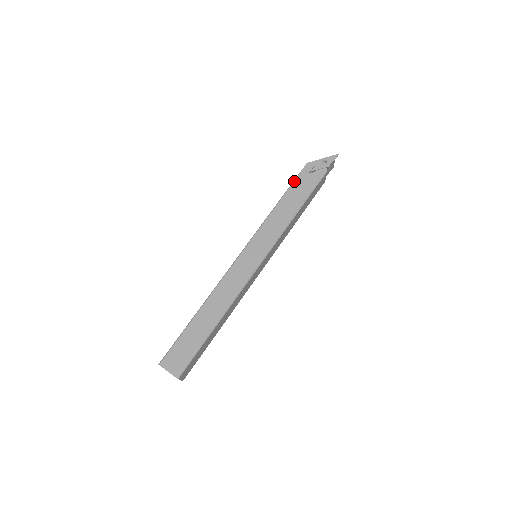
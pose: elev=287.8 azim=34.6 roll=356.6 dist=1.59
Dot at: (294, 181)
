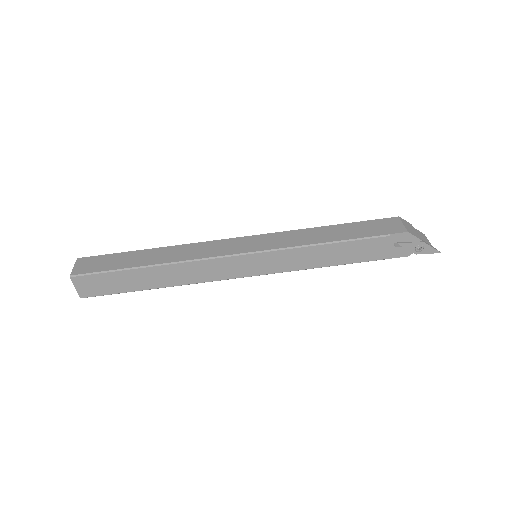
Dot at: (373, 238)
